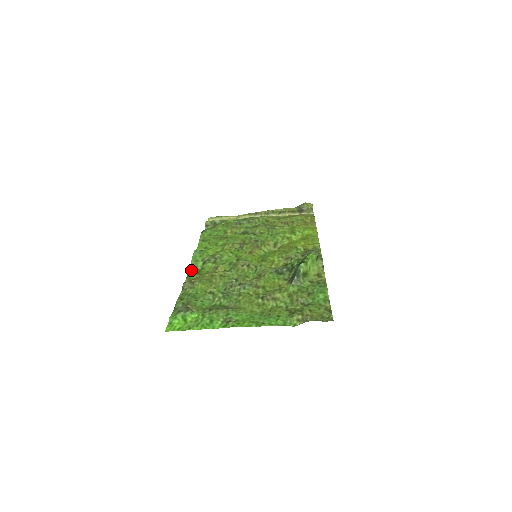
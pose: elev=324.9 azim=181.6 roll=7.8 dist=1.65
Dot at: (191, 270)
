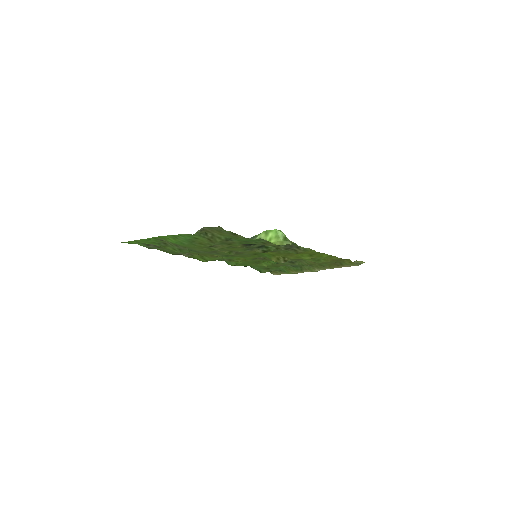
Dot at: occluded
